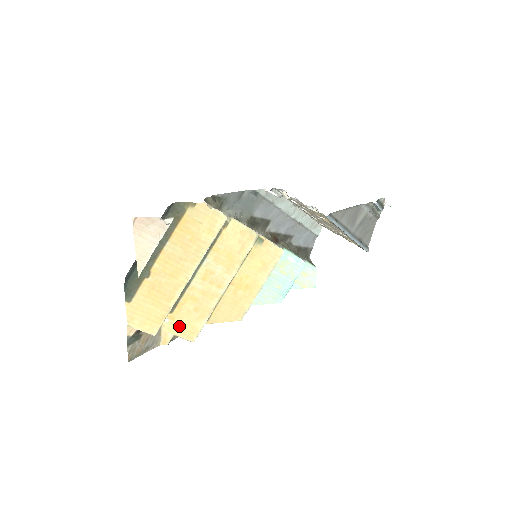
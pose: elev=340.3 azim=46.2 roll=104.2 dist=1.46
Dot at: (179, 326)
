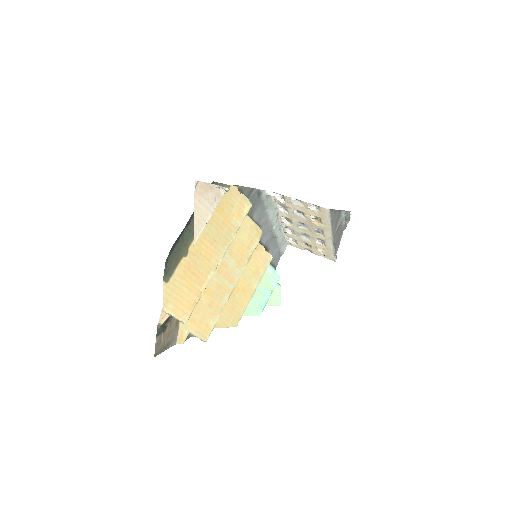
Dot at: (195, 322)
